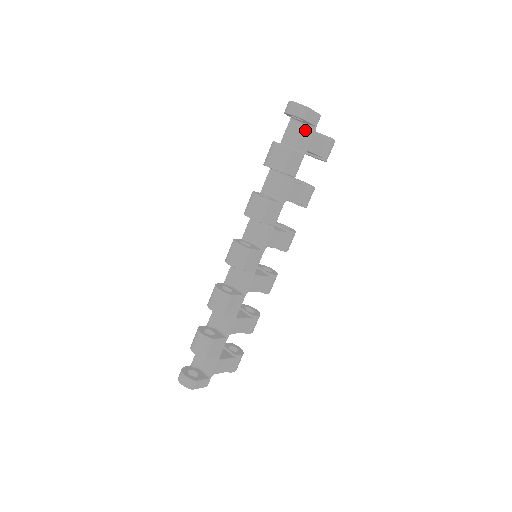
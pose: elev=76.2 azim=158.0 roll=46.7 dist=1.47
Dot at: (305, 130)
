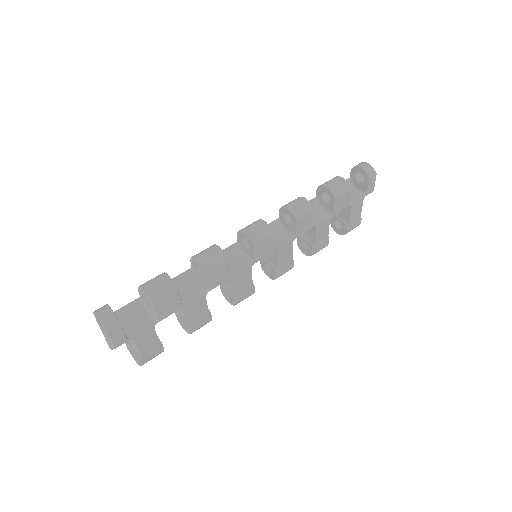
Dot at: (356, 192)
